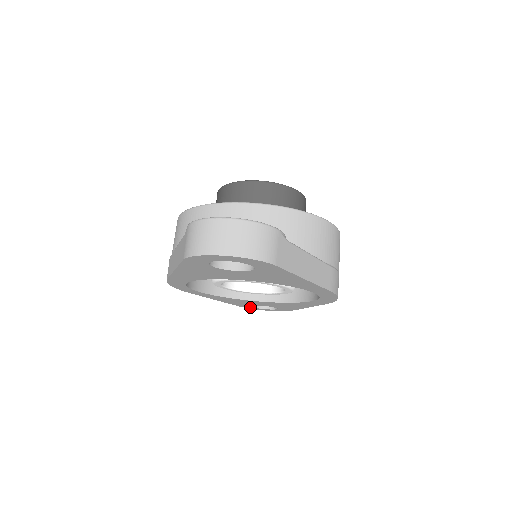
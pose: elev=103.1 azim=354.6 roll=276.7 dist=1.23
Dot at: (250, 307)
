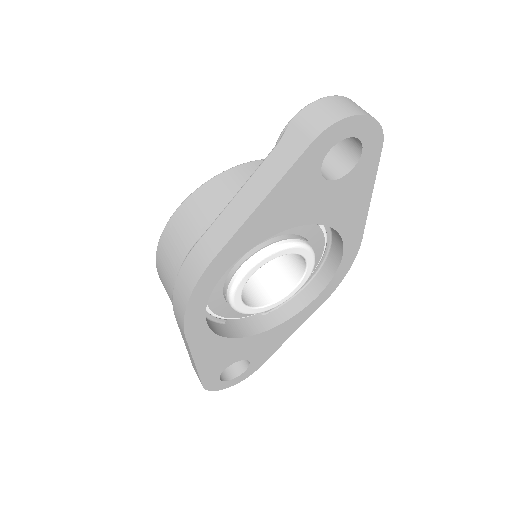
Dot at: (214, 382)
